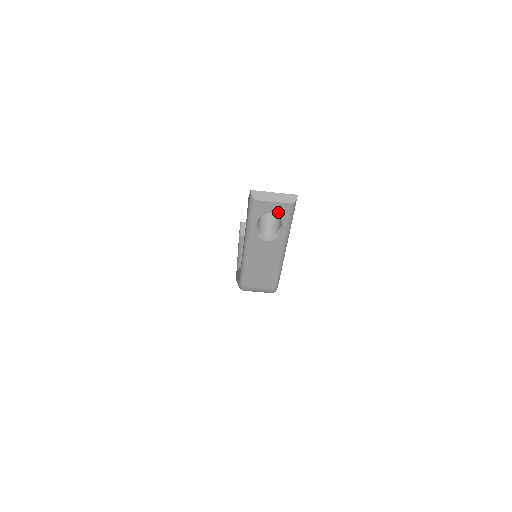
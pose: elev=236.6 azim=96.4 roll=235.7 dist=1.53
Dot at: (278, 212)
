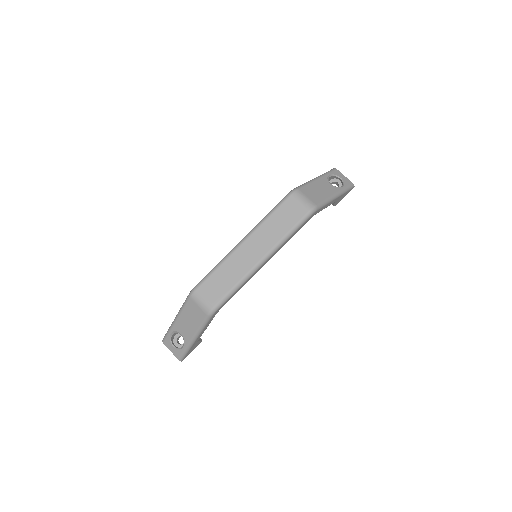
Dot at: (344, 180)
